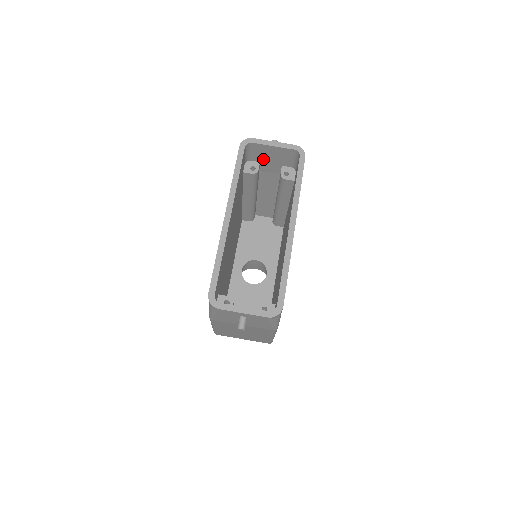
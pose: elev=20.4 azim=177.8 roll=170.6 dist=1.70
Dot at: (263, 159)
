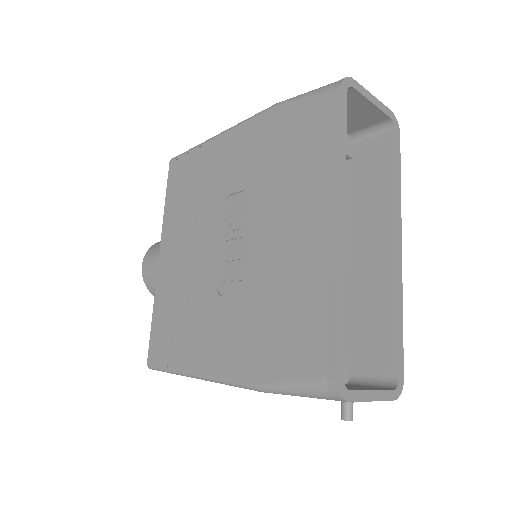
Dot at: occluded
